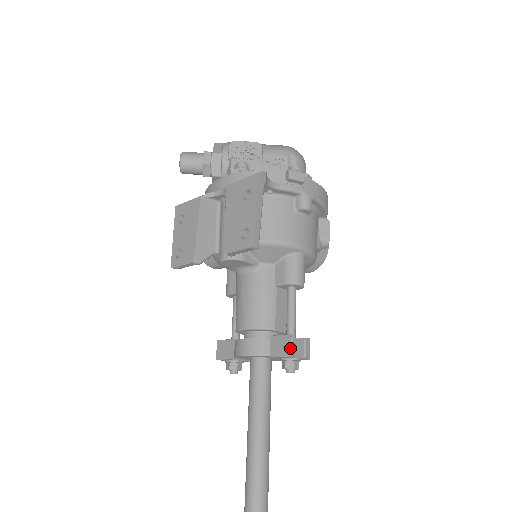
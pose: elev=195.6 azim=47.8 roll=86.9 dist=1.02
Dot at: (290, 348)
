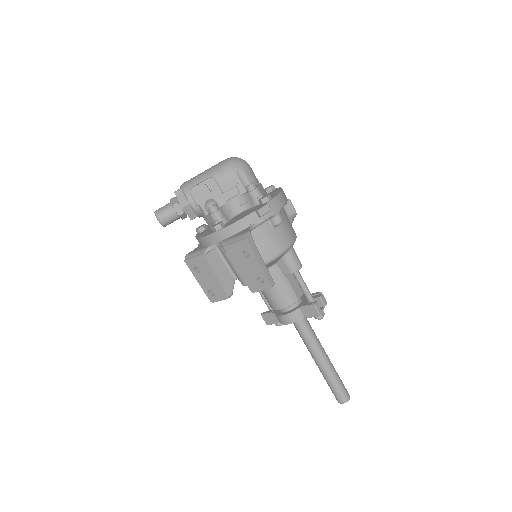
Dot at: (316, 311)
